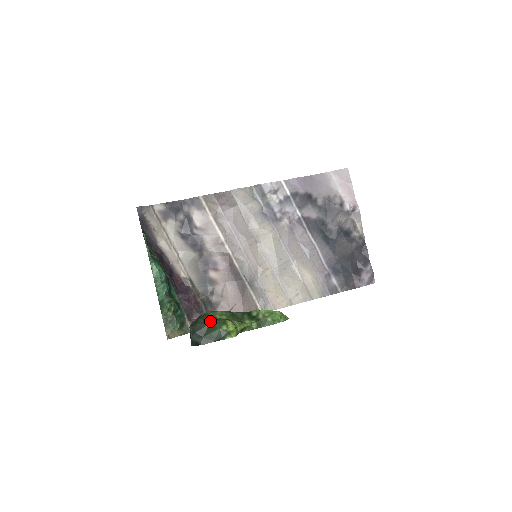
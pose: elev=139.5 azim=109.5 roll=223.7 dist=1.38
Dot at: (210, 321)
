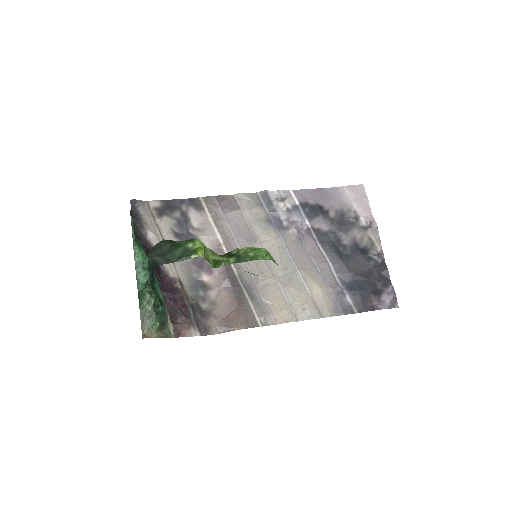
Dot at: (175, 242)
